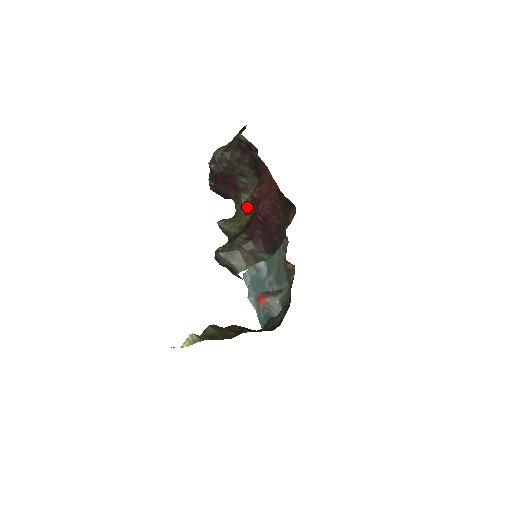
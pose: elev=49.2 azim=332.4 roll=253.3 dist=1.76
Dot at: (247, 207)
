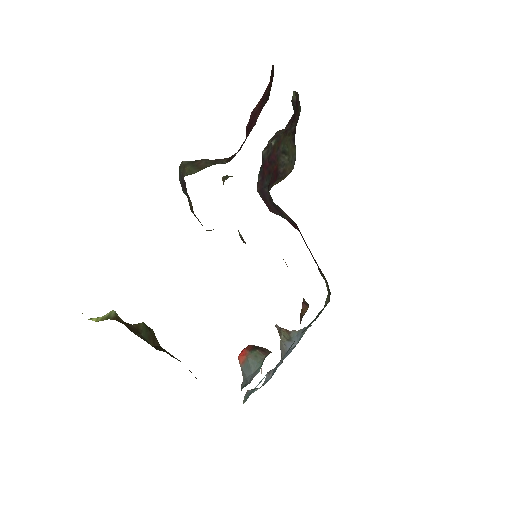
Dot at: occluded
